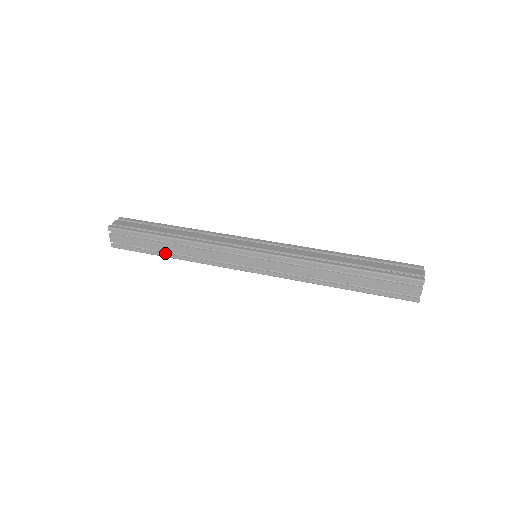
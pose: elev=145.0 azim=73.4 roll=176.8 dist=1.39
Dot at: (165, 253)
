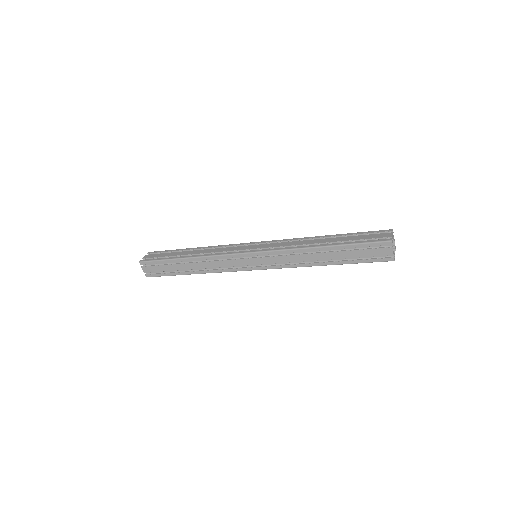
Dot at: (182, 256)
